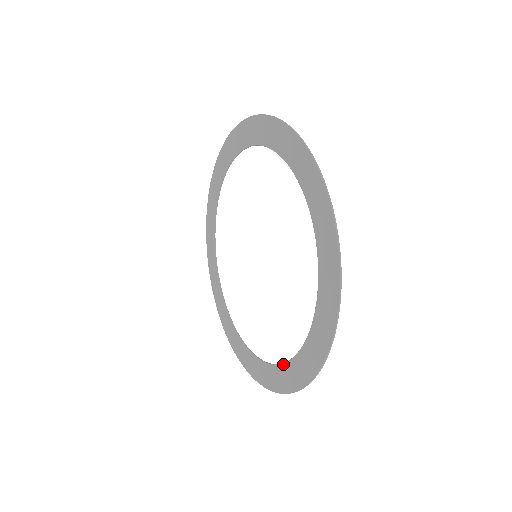
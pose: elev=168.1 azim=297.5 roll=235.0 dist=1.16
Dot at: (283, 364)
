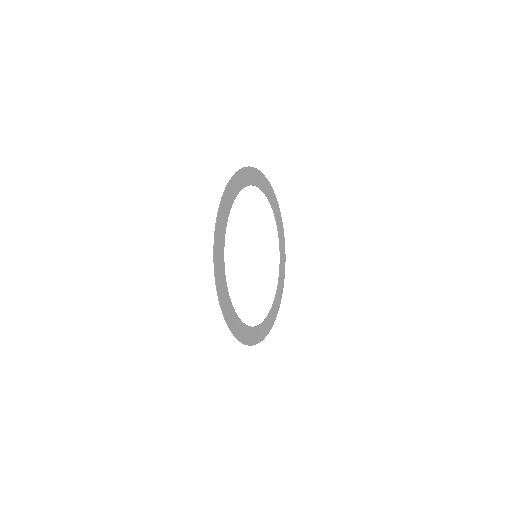
Dot at: (225, 282)
